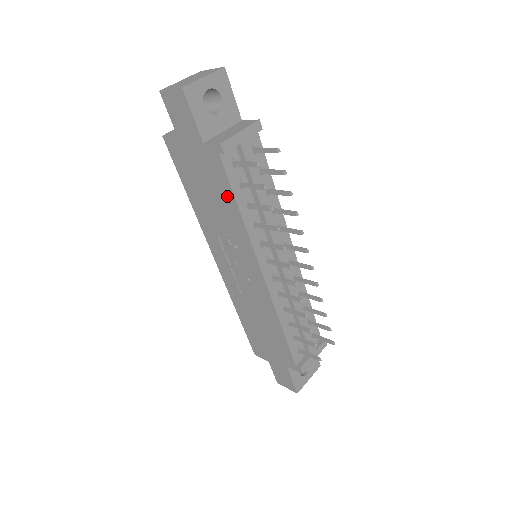
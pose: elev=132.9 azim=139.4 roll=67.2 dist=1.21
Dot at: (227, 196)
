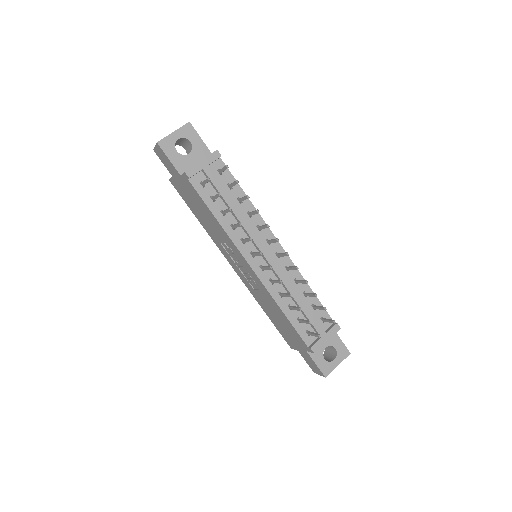
Dot at: (206, 209)
